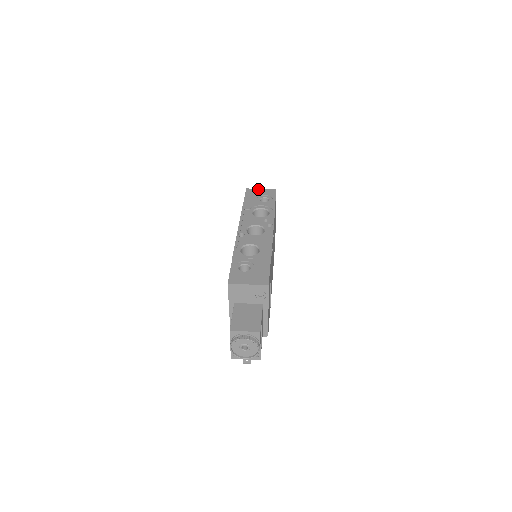
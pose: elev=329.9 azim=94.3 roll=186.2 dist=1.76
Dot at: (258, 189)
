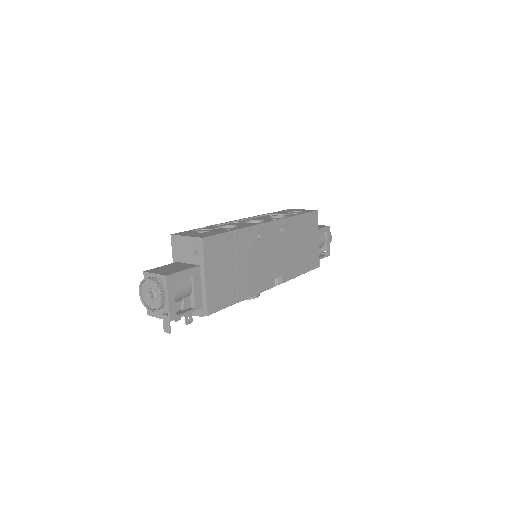
Dot at: (300, 209)
